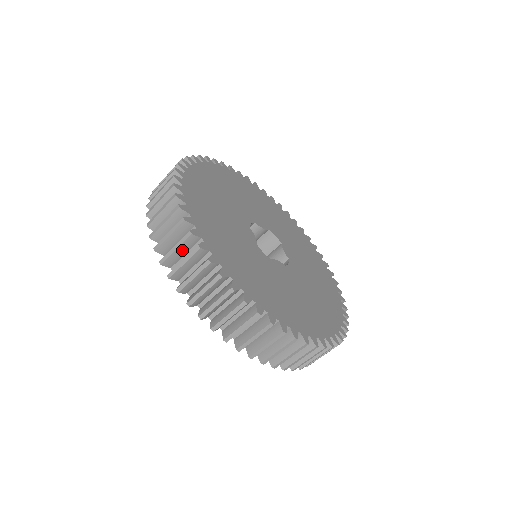
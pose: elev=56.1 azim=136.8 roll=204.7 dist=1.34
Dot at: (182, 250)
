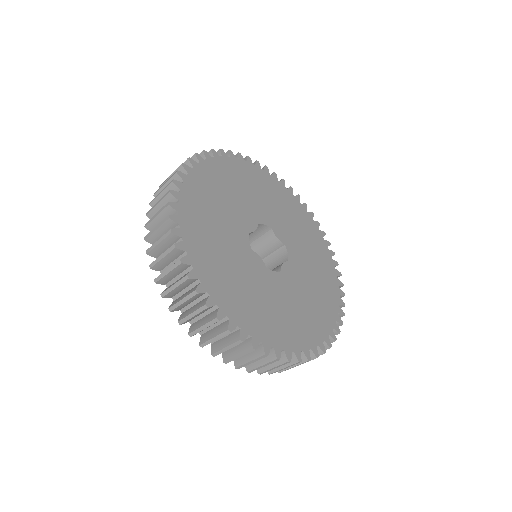
Dot at: occluded
